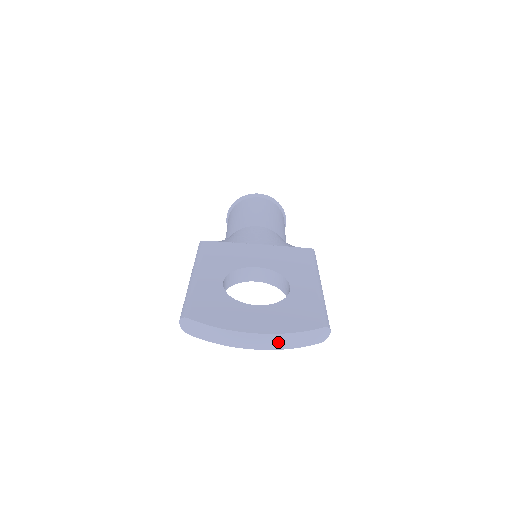
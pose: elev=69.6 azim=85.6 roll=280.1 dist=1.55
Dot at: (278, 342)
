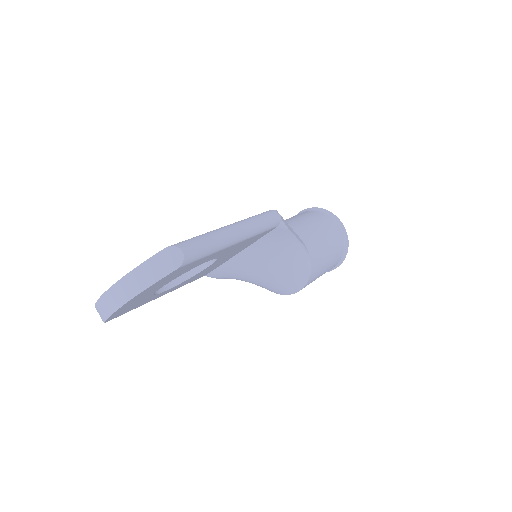
Dot at: (133, 285)
